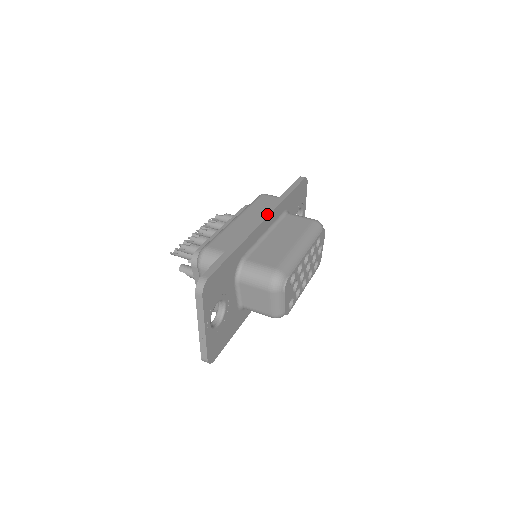
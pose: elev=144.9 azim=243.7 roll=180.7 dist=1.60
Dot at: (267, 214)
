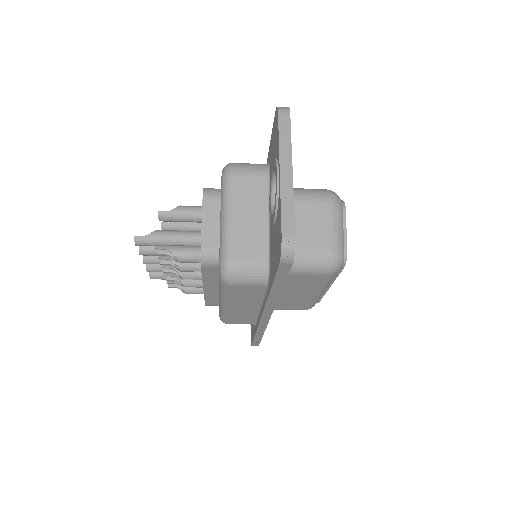
Dot at: occluded
